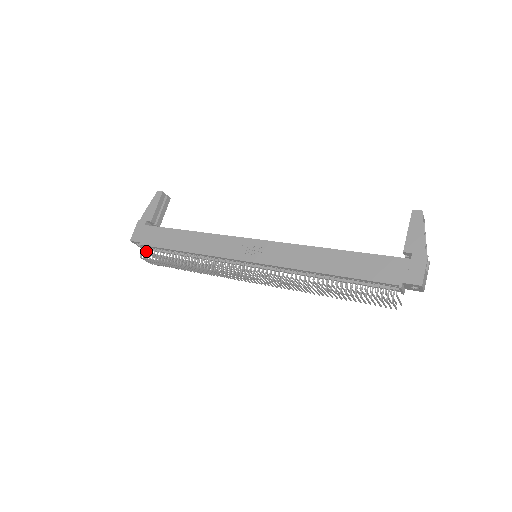
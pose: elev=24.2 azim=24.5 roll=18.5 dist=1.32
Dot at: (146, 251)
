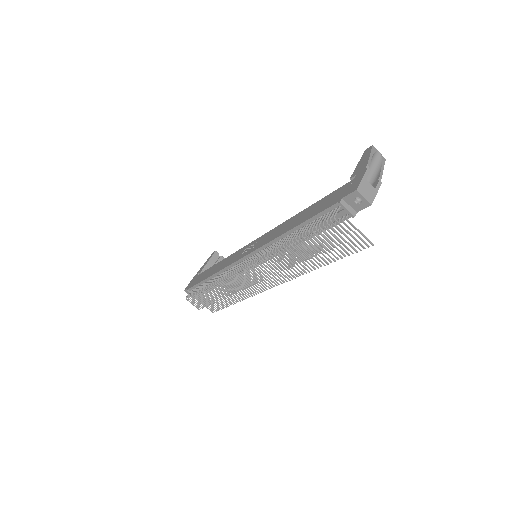
Dot at: occluded
